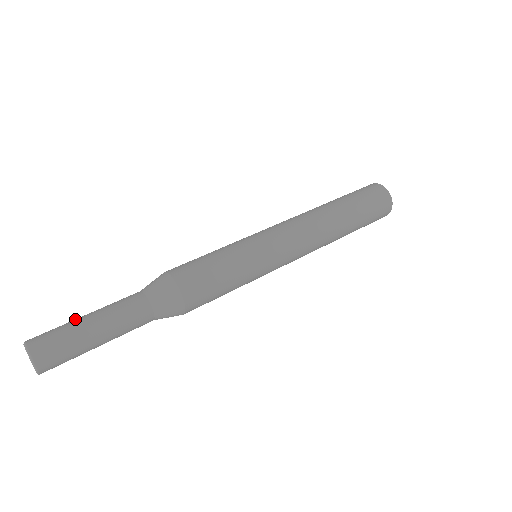
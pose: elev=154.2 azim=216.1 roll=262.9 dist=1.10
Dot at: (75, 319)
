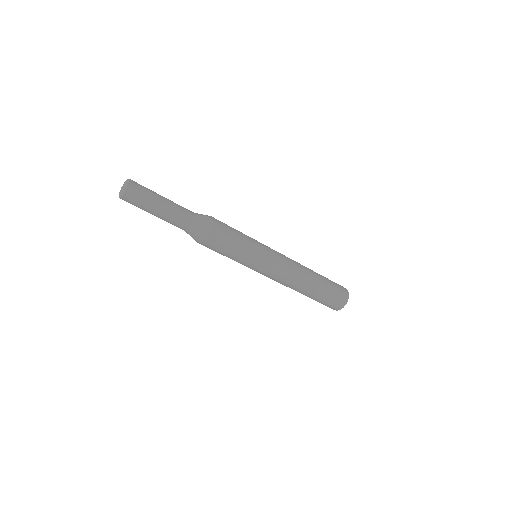
Dot at: (156, 193)
